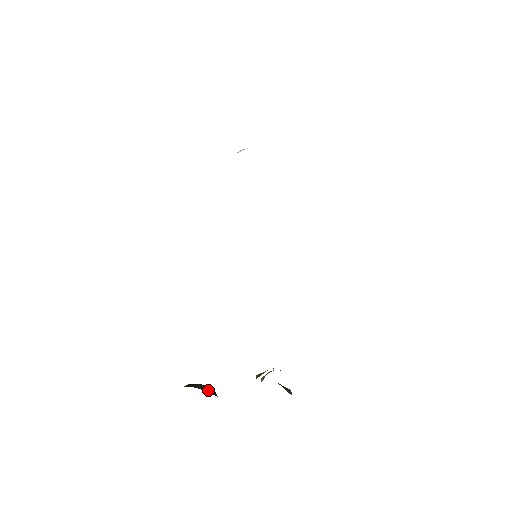
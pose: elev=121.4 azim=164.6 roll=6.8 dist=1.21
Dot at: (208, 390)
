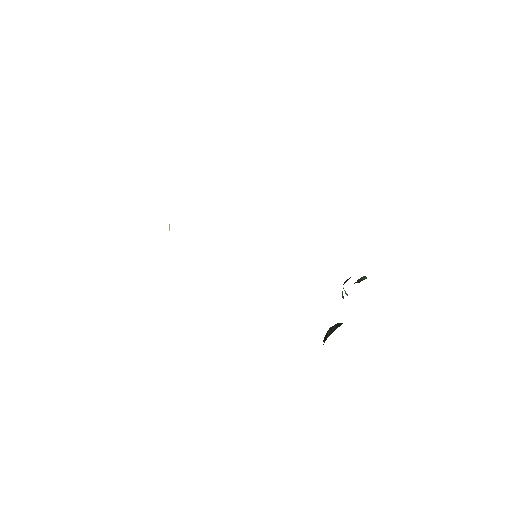
Dot at: (334, 328)
